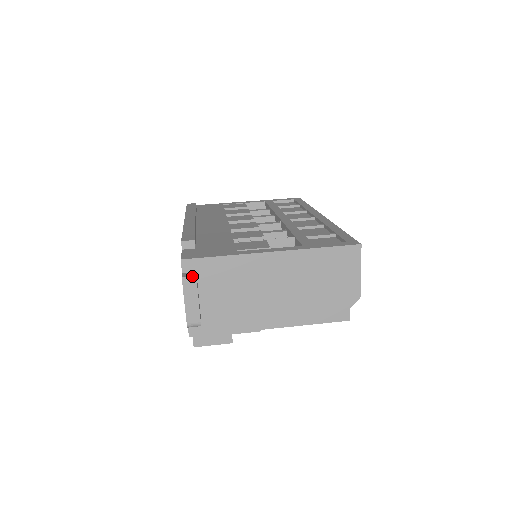
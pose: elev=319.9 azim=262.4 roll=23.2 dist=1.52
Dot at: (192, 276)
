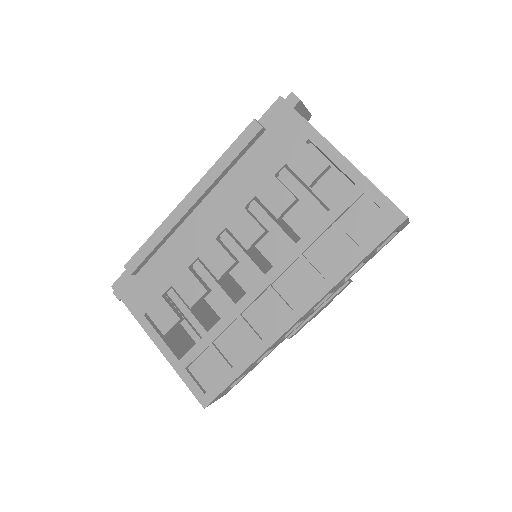
Dot at: (117, 298)
